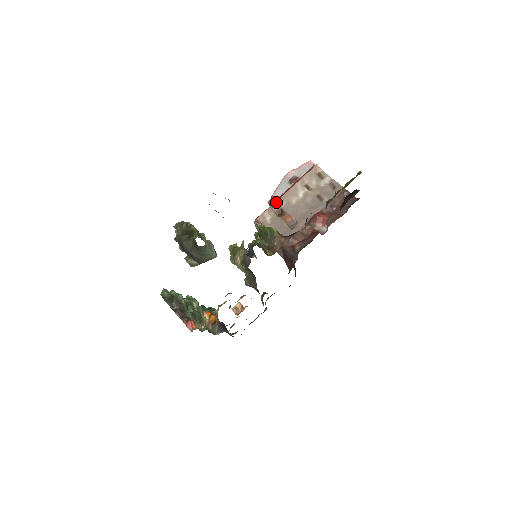
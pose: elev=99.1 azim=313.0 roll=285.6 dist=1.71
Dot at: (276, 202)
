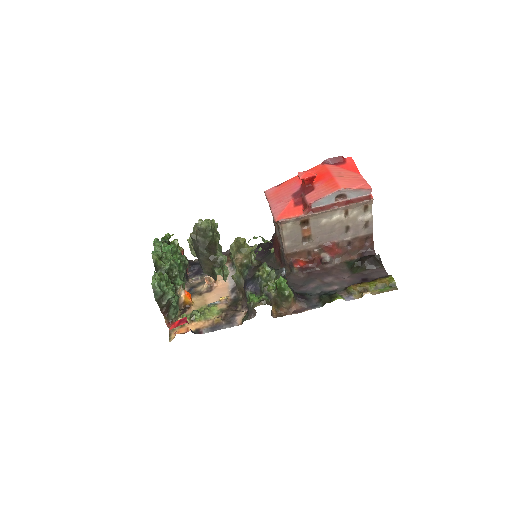
Dot at: (309, 215)
